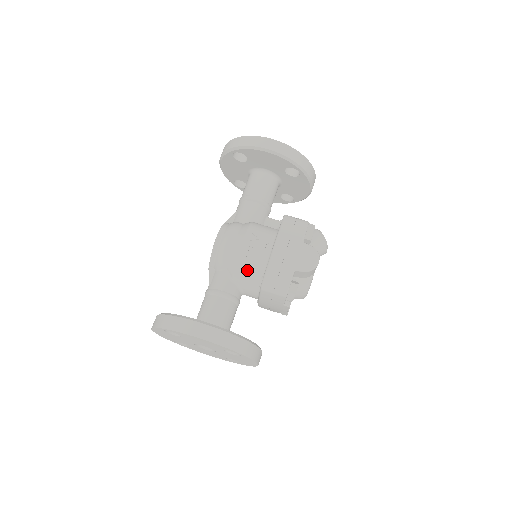
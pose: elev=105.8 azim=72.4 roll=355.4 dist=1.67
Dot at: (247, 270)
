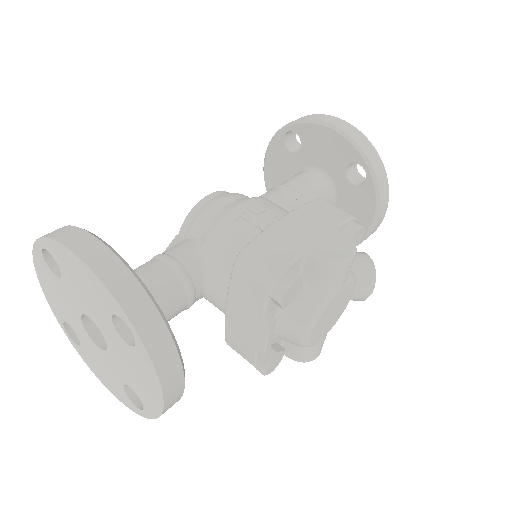
Dot at: (229, 240)
